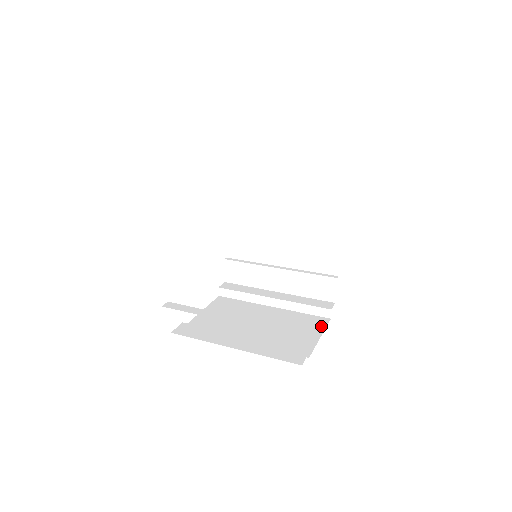
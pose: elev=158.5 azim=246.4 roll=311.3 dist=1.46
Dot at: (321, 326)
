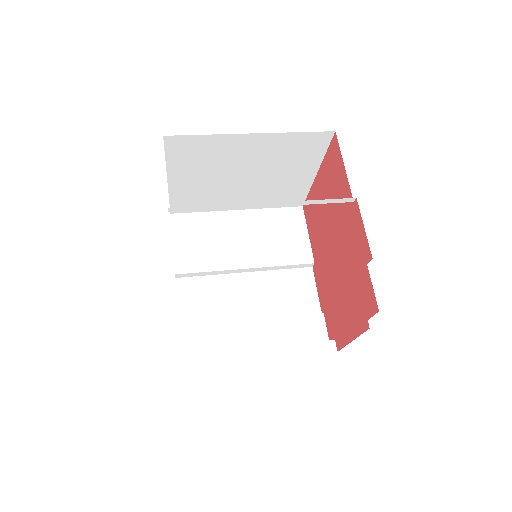
Dot at: occluded
